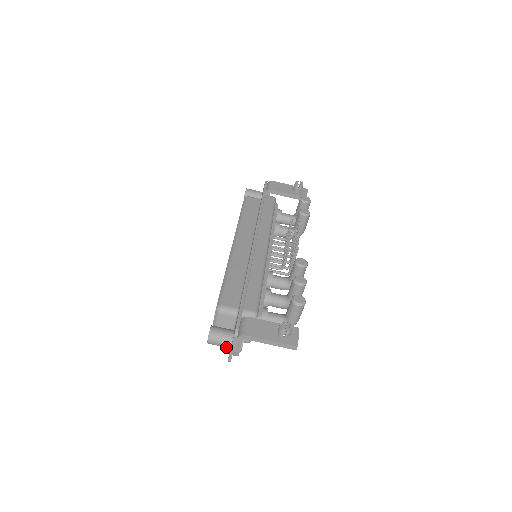
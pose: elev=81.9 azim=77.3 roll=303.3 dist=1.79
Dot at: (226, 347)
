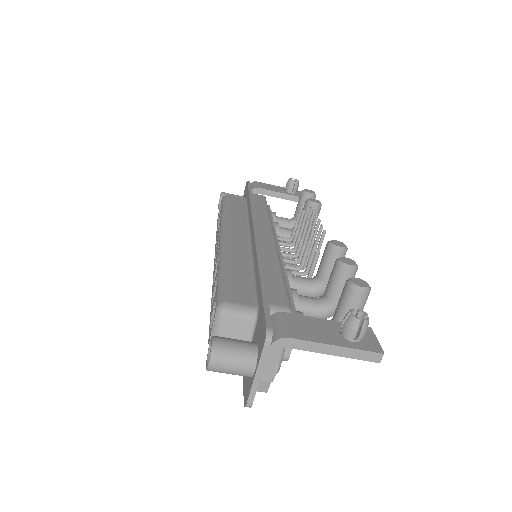
Dot at: (244, 374)
